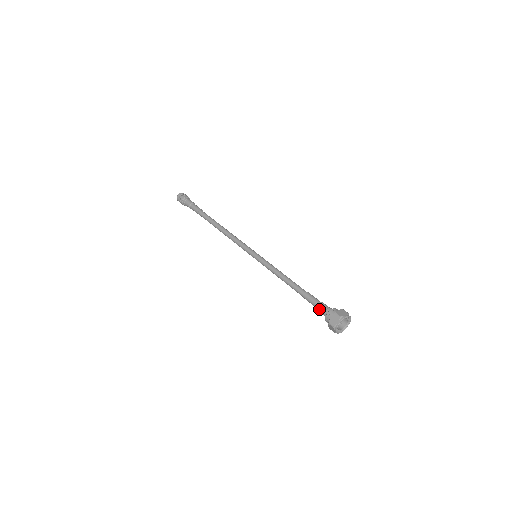
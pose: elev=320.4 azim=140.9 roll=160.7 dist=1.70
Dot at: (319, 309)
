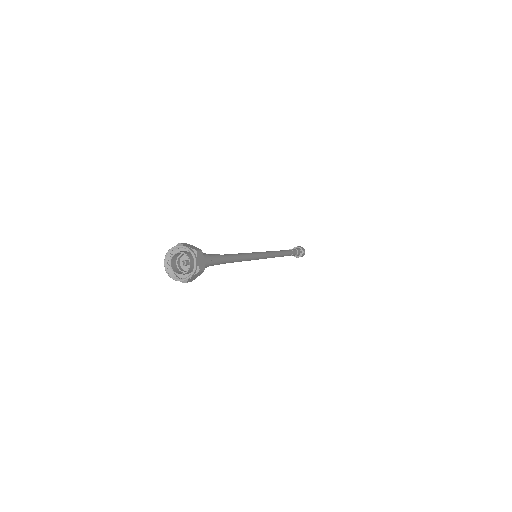
Dot at: occluded
